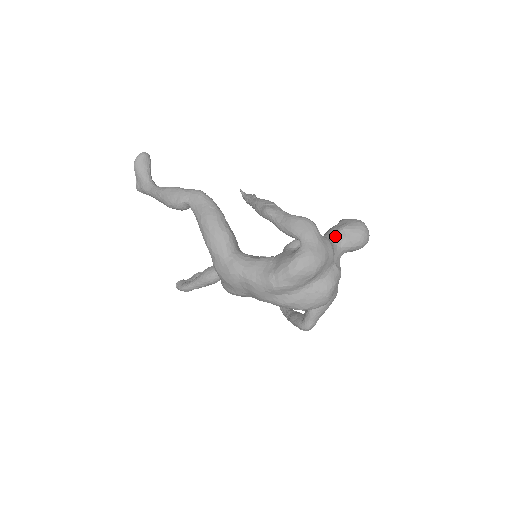
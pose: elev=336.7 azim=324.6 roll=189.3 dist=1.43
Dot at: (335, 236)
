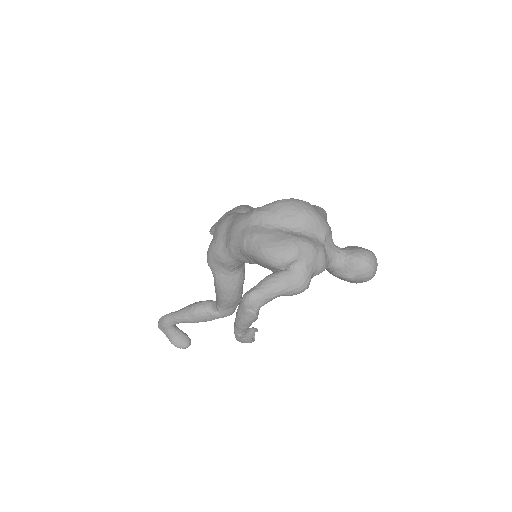
Dot at: occluded
